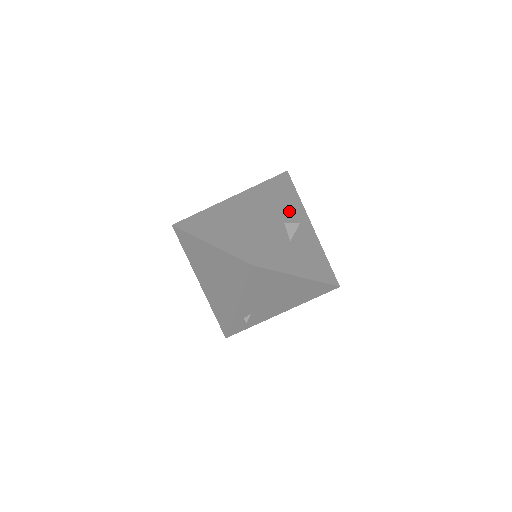
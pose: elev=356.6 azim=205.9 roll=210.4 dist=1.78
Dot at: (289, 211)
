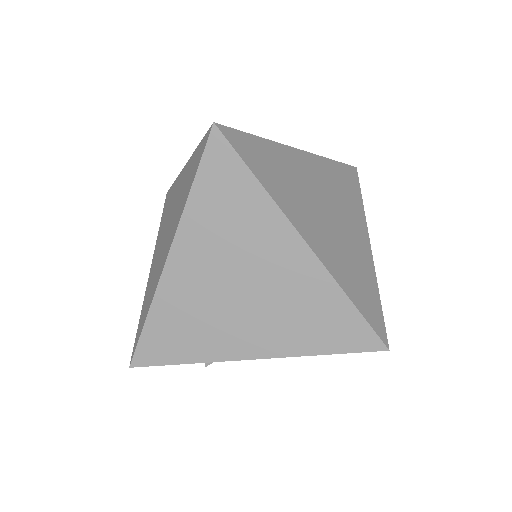
Dot at: occluded
